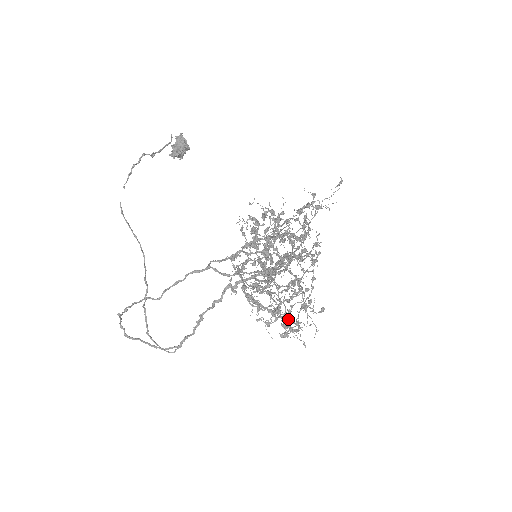
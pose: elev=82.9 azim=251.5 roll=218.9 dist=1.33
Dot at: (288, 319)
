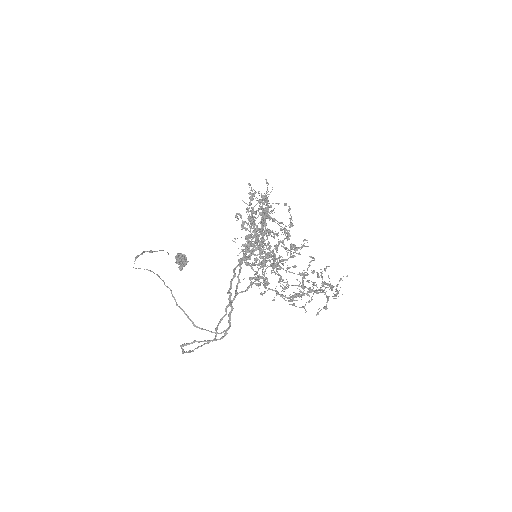
Dot at: (328, 284)
